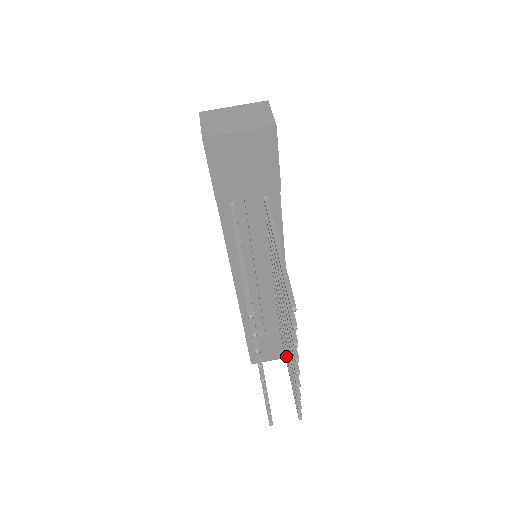
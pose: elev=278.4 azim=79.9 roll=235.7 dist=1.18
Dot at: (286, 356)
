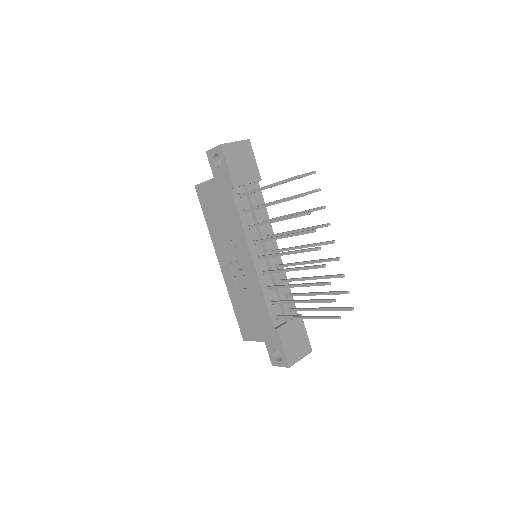
Dot at: (313, 308)
